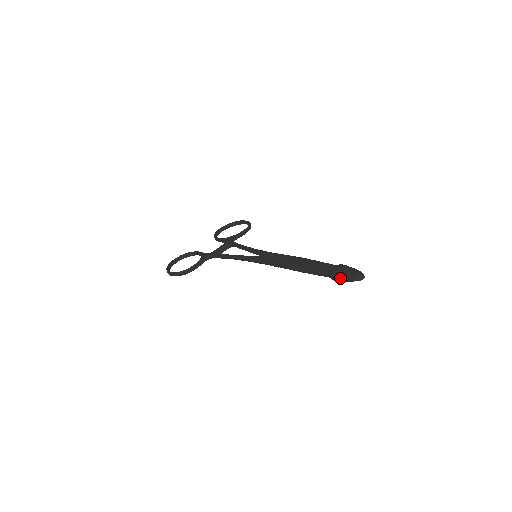
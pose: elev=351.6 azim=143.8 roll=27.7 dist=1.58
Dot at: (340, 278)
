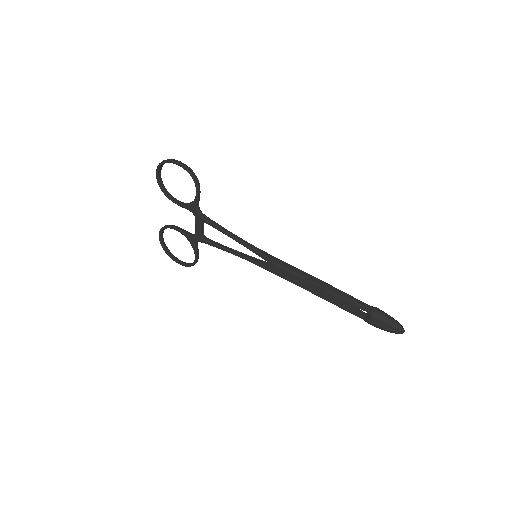
Dot at: (379, 327)
